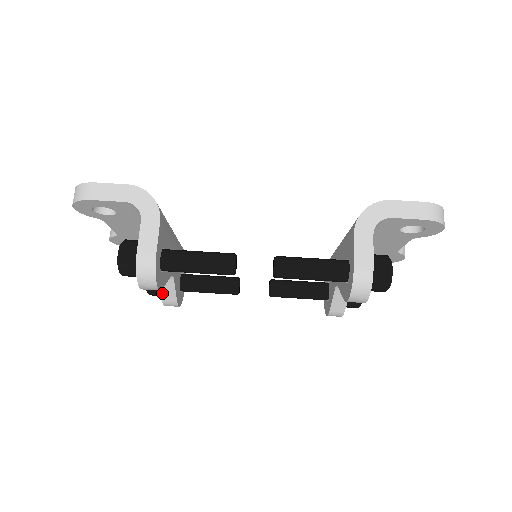
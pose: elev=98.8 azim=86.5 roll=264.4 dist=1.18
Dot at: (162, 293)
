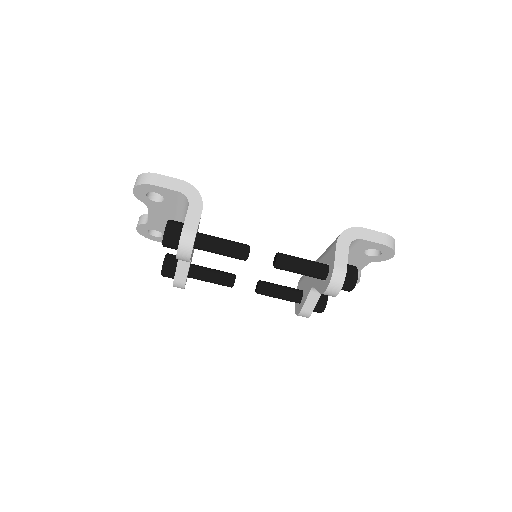
Dot at: (176, 273)
